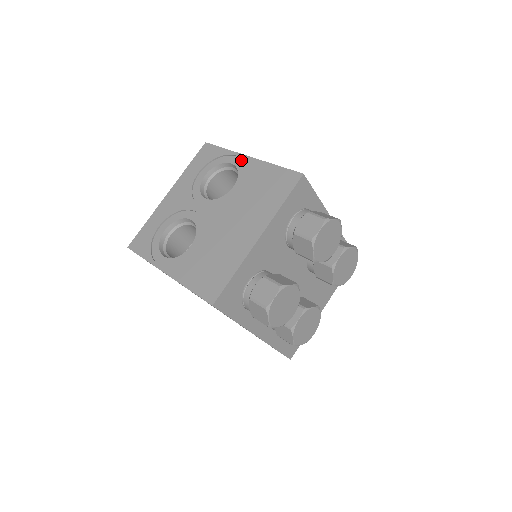
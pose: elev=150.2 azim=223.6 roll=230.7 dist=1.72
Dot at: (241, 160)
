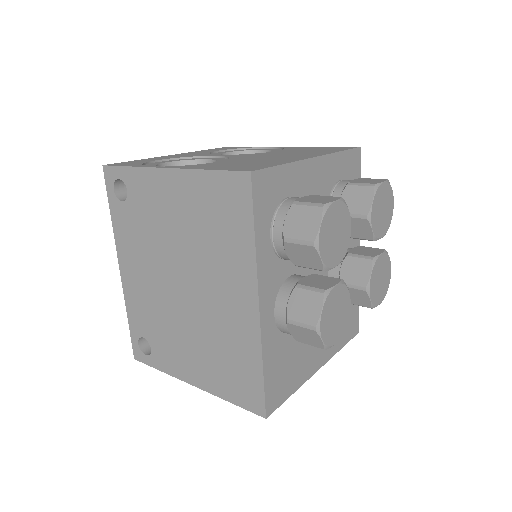
Dot at: (275, 149)
